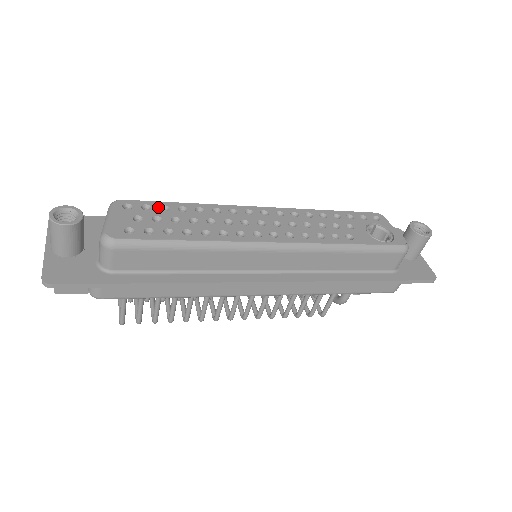
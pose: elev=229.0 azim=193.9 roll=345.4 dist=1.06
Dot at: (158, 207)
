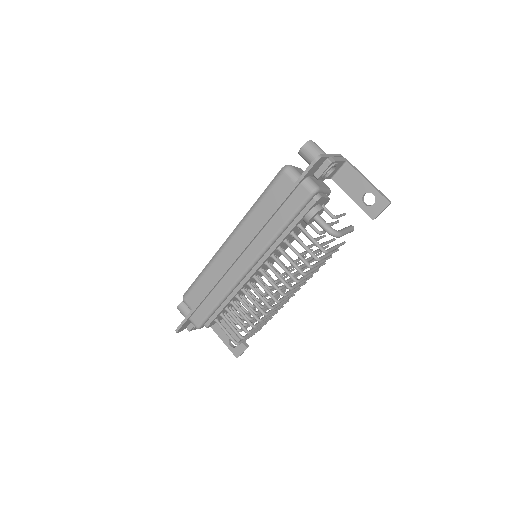
Dot at: occluded
